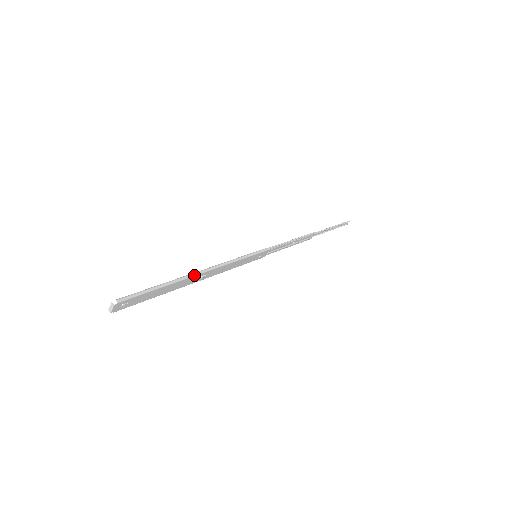
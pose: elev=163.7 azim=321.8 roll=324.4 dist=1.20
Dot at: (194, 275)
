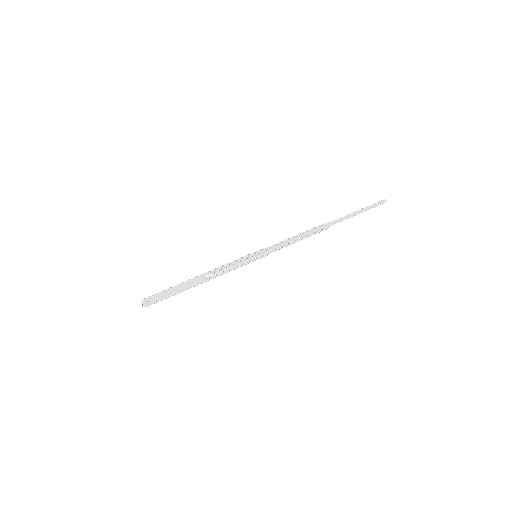
Dot at: occluded
